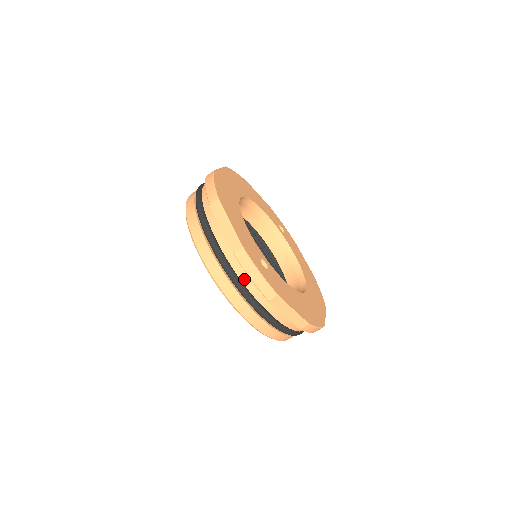
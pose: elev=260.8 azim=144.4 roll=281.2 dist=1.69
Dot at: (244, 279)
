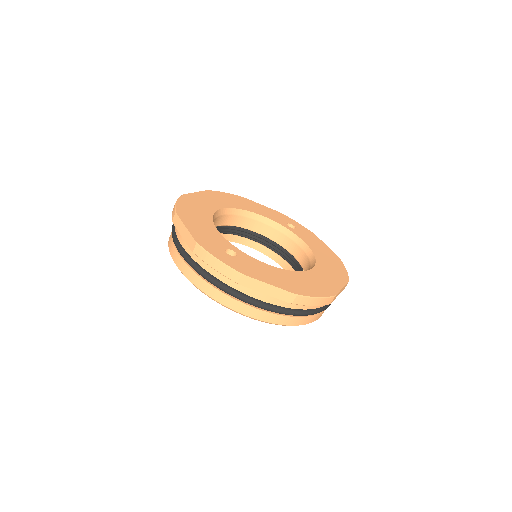
Dot at: (212, 272)
